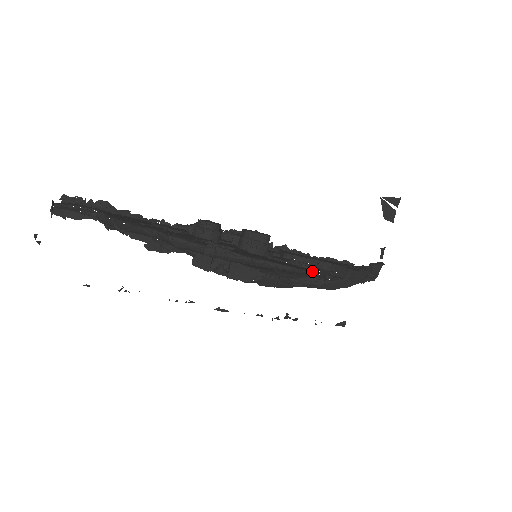
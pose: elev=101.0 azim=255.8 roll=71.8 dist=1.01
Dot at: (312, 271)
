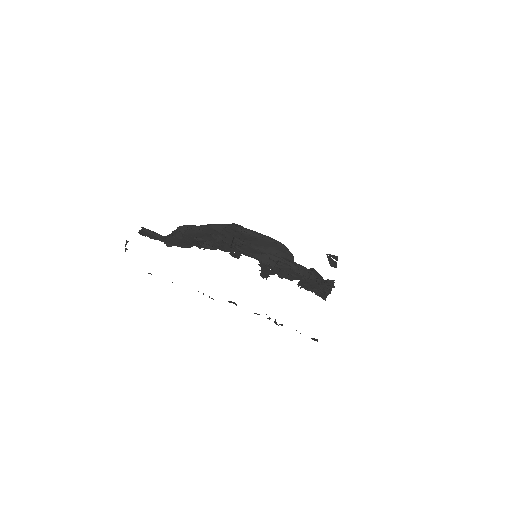
Dot at: (289, 253)
